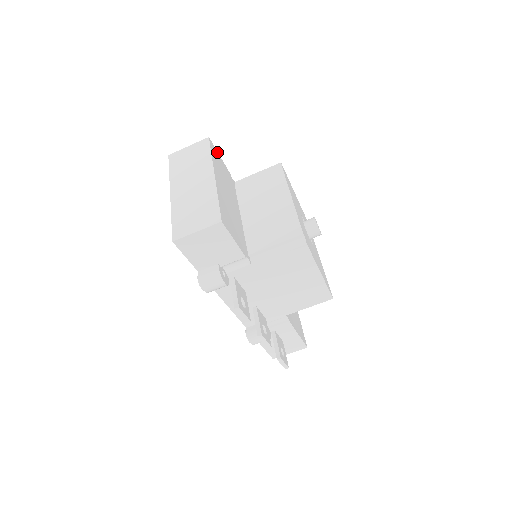
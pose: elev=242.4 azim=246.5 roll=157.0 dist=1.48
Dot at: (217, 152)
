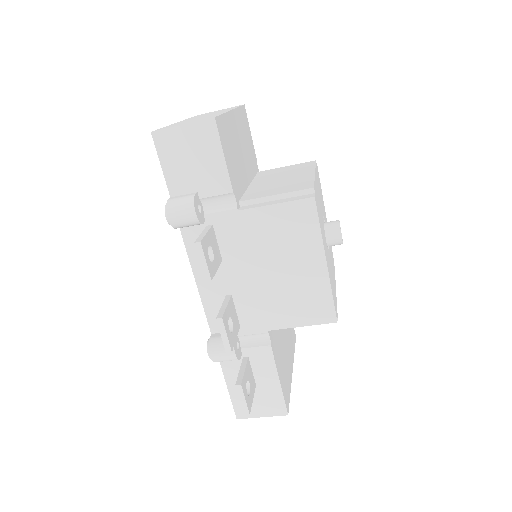
Dot at: occluded
